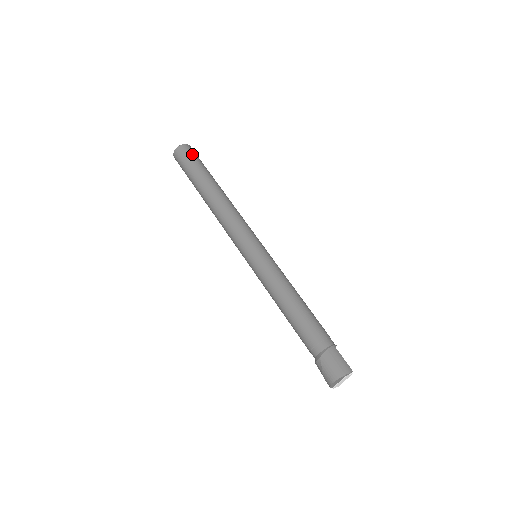
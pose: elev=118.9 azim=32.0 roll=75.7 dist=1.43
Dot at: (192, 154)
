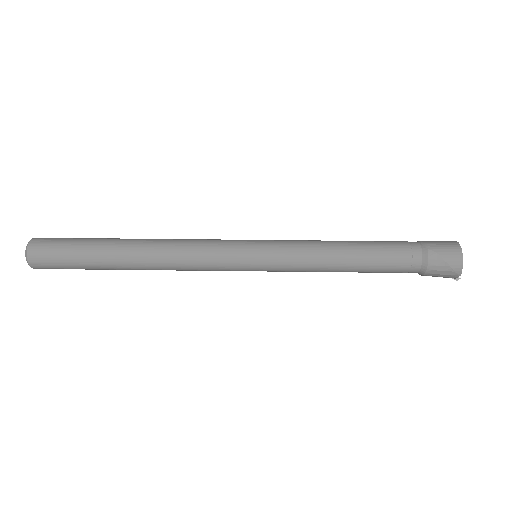
Dot at: (60, 238)
